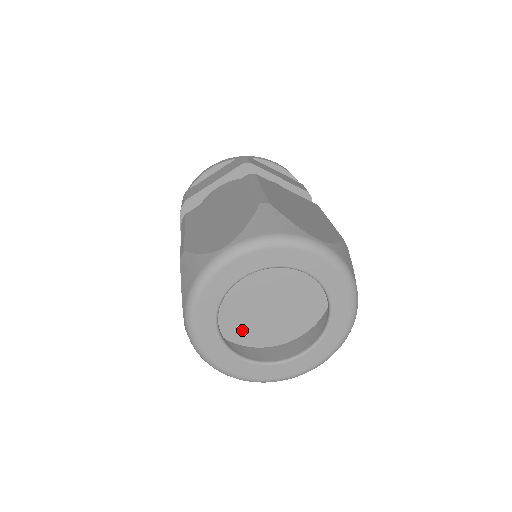
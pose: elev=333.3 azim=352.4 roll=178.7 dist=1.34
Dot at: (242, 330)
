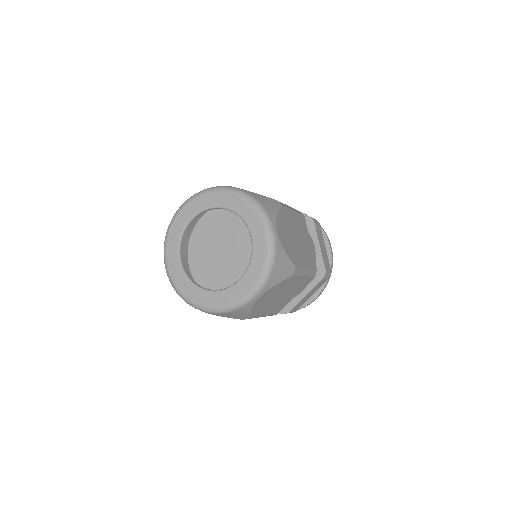
Dot at: (220, 288)
